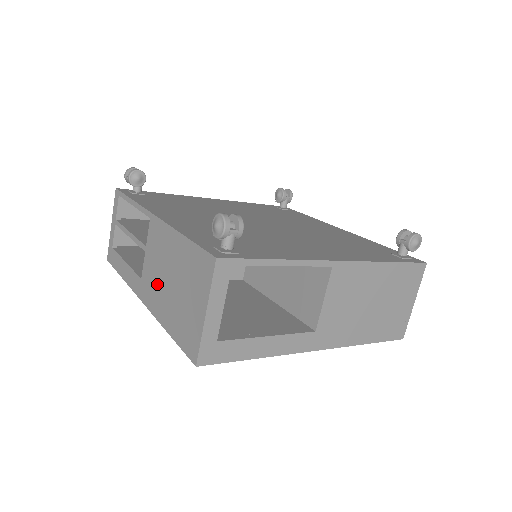
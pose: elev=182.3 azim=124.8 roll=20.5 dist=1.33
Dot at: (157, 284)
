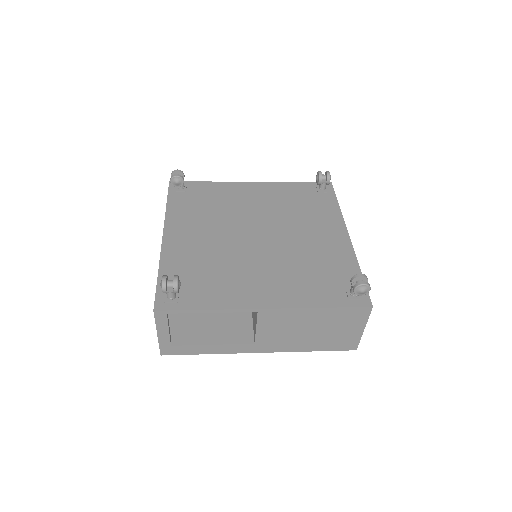
Dot at: occluded
